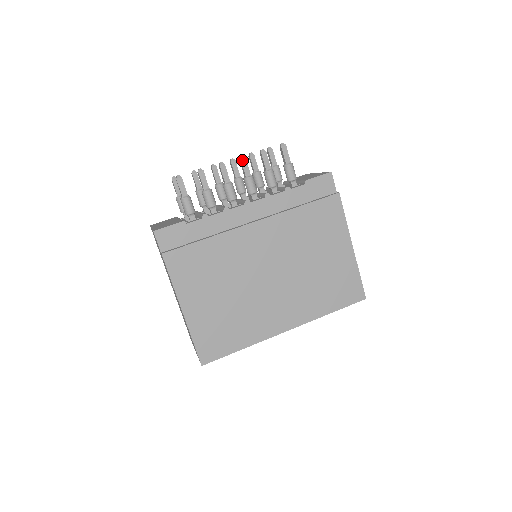
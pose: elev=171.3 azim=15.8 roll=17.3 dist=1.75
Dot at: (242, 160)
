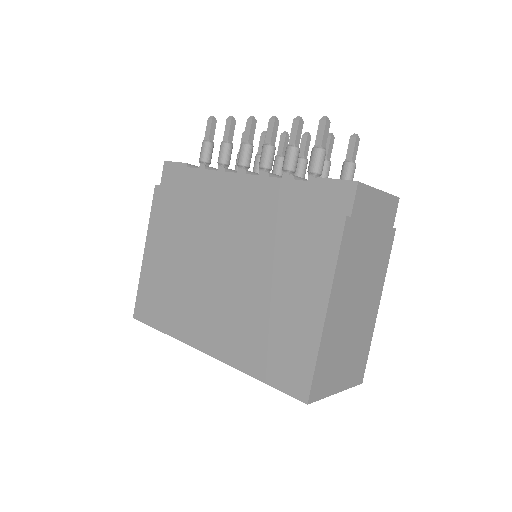
Dot at: (270, 121)
